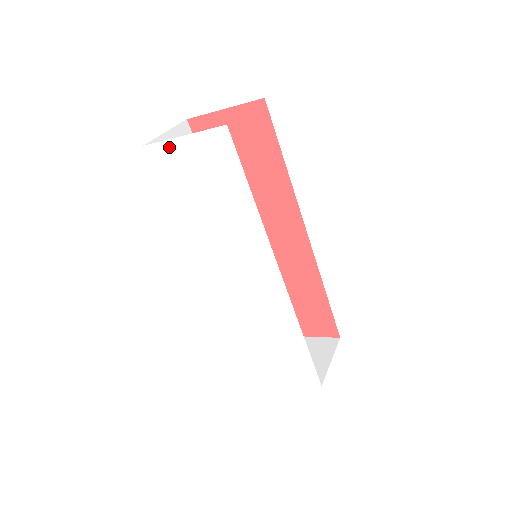
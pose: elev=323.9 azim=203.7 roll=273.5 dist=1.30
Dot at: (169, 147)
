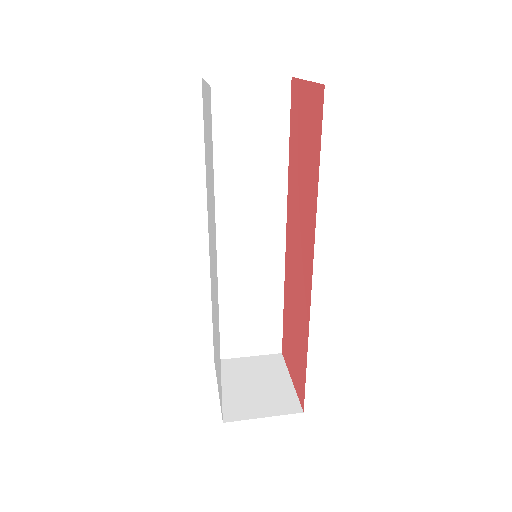
Dot at: (204, 88)
